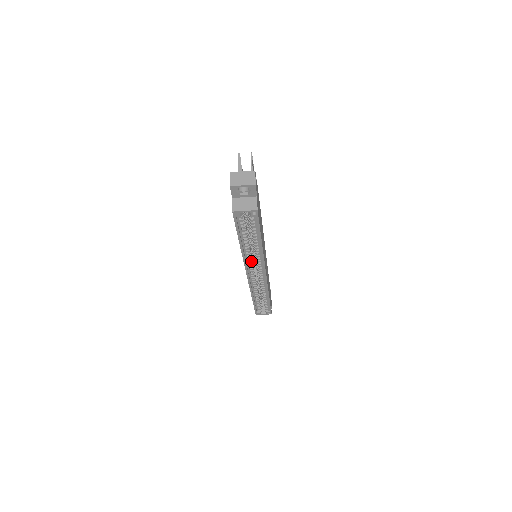
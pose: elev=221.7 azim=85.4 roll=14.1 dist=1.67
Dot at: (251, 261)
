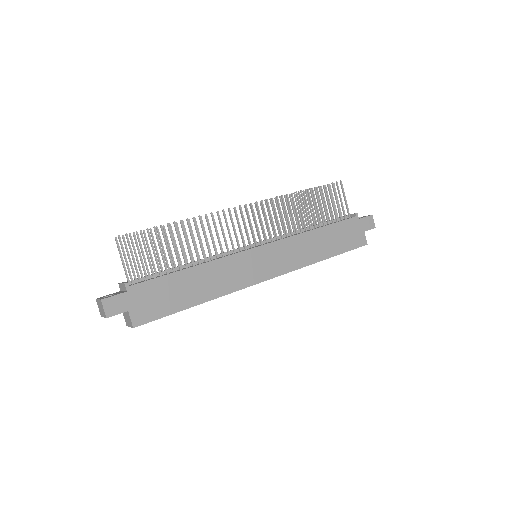
Dot at: occluded
